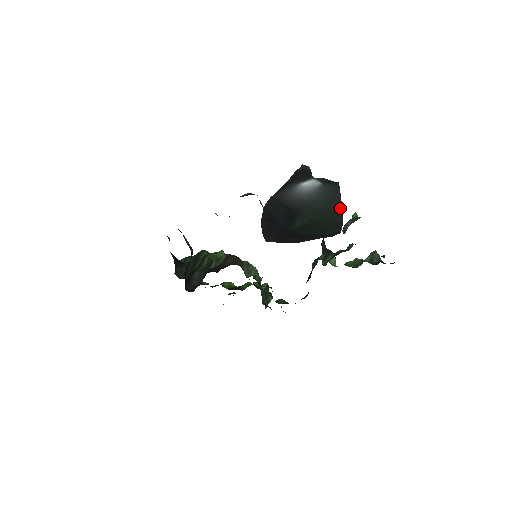
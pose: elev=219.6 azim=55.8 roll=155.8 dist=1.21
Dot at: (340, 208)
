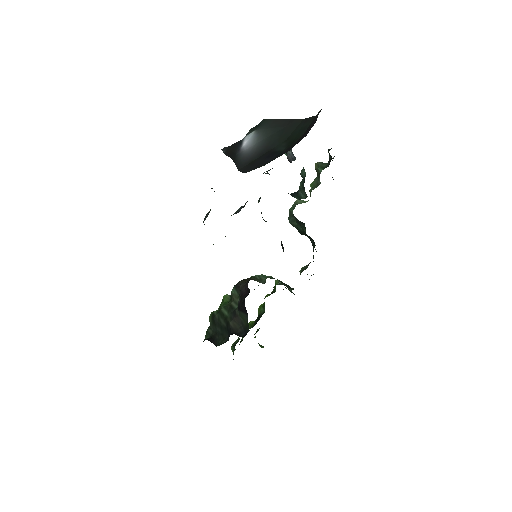
Dot at: (288, 121)
